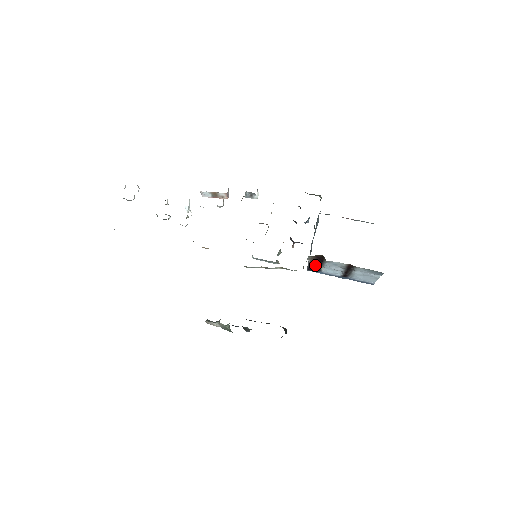
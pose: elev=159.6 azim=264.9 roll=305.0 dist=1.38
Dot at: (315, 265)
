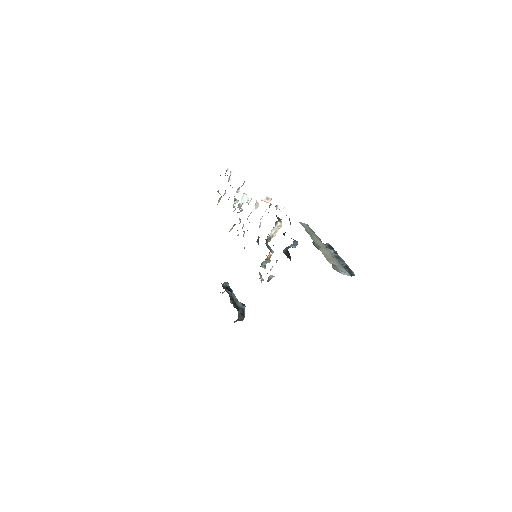
Dot at: occluded
